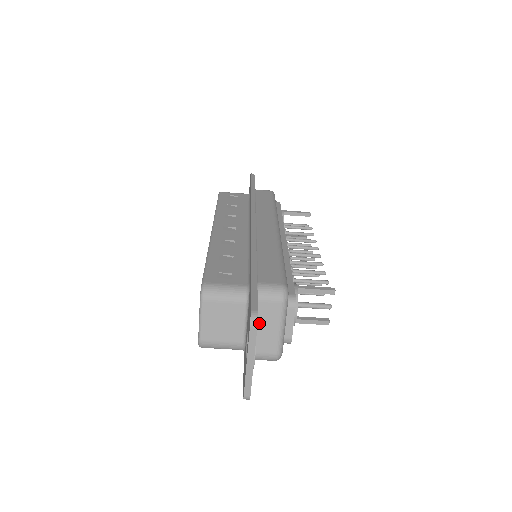
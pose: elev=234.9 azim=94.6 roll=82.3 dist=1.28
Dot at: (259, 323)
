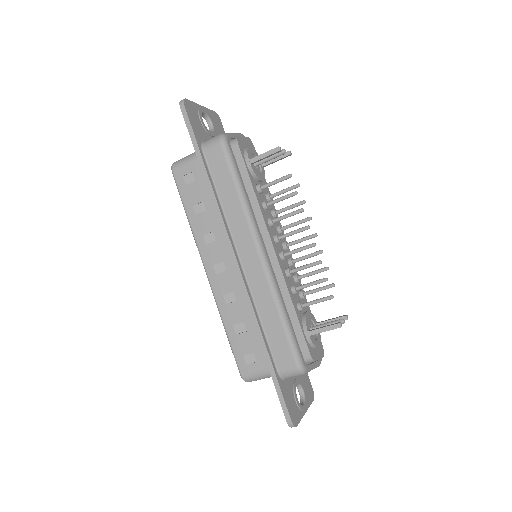
Dot at: occluded
